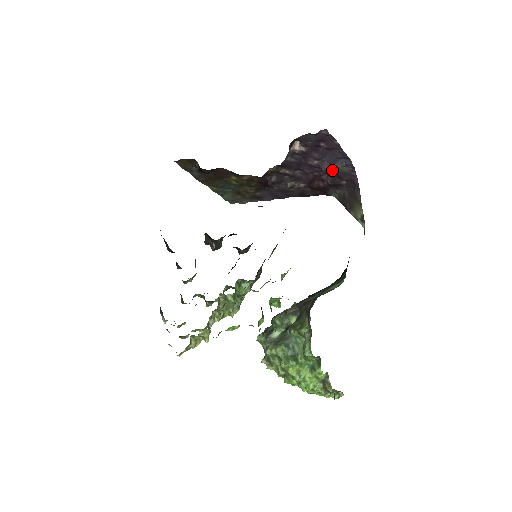
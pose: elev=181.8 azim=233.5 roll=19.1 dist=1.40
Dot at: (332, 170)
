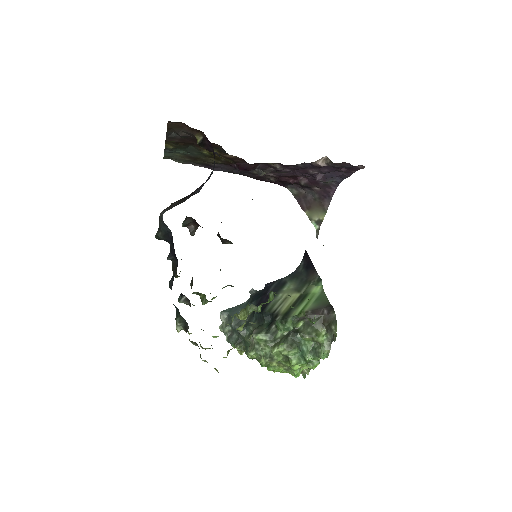
Dot at: (320, 180)
